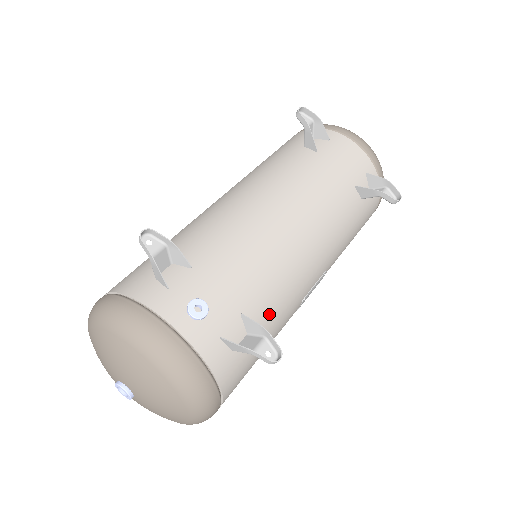
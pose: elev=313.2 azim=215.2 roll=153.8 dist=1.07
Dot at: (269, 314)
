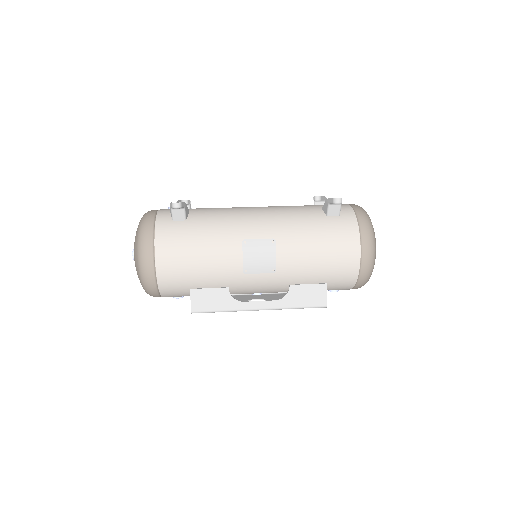
Dot at: (206, 222)
